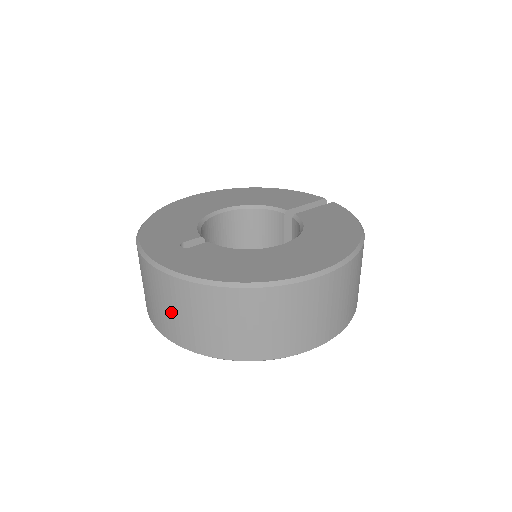
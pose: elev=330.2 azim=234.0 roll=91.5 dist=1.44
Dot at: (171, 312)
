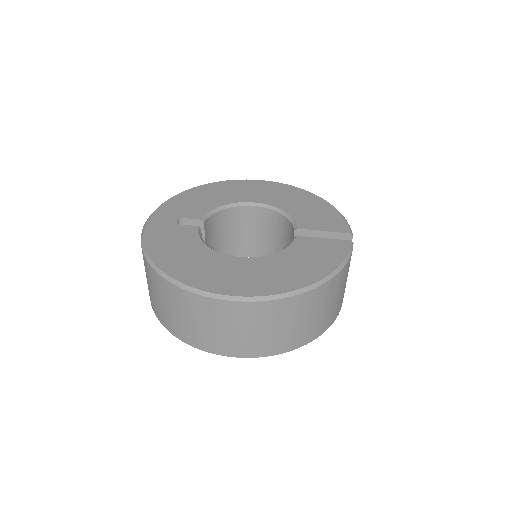
Dot at: occluded
